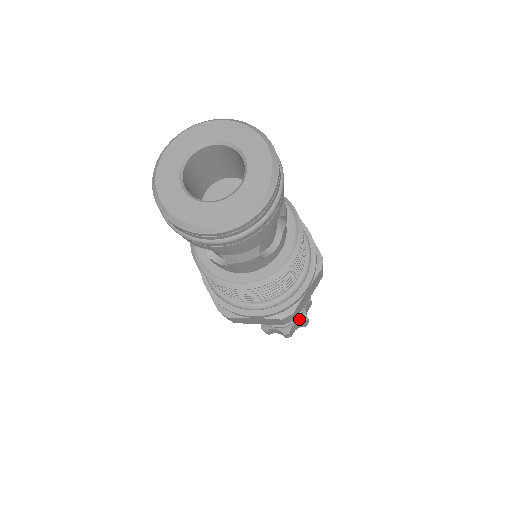
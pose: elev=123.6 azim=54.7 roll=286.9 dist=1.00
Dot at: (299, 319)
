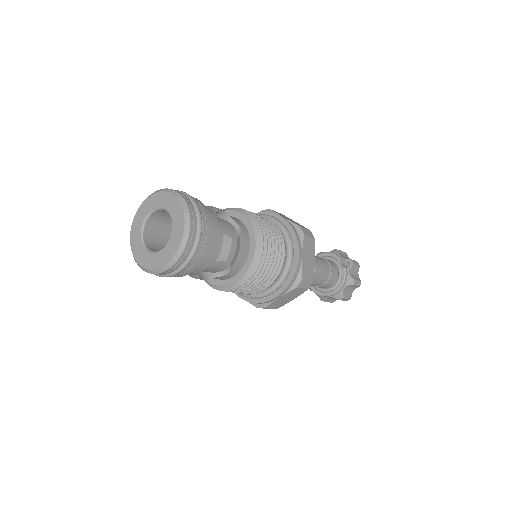
Dot at: (334, 295)
